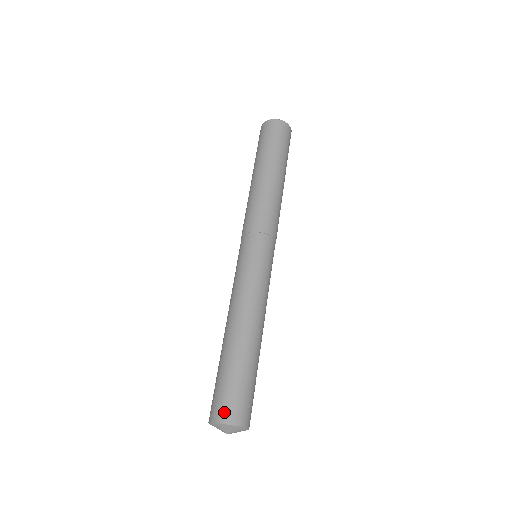
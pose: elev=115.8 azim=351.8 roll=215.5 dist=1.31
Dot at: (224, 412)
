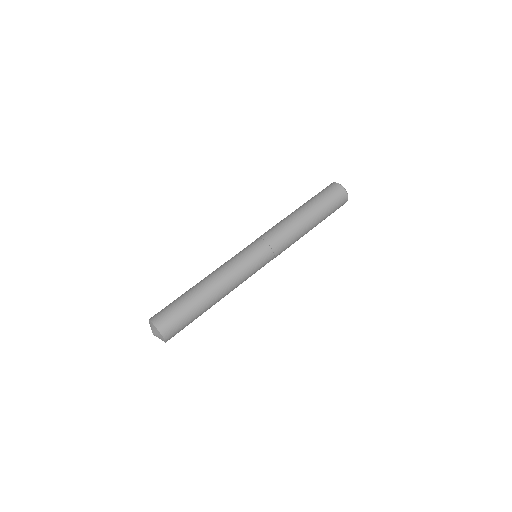
Dot at: (165, 326)
